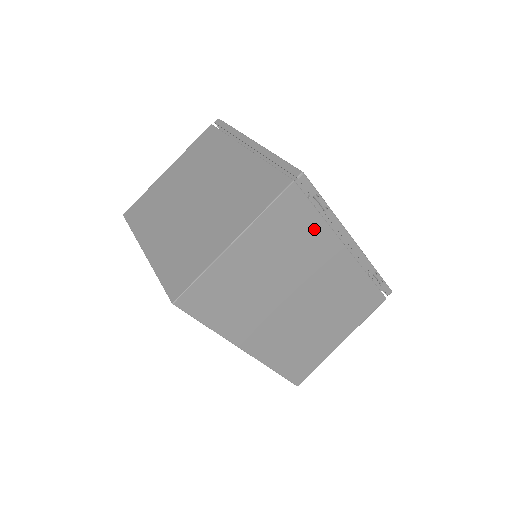
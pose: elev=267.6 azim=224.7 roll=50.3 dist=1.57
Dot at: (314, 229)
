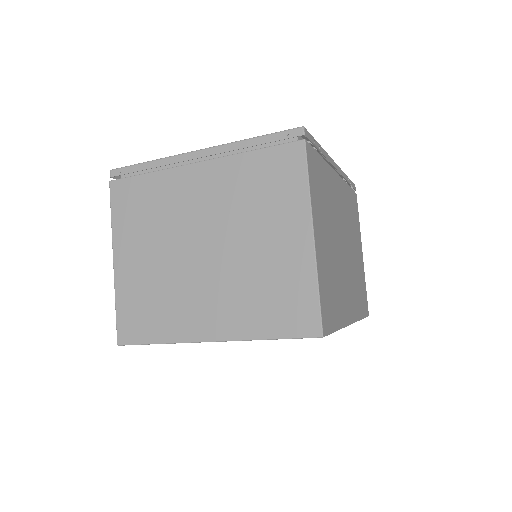
Dot at: (325, 174)
